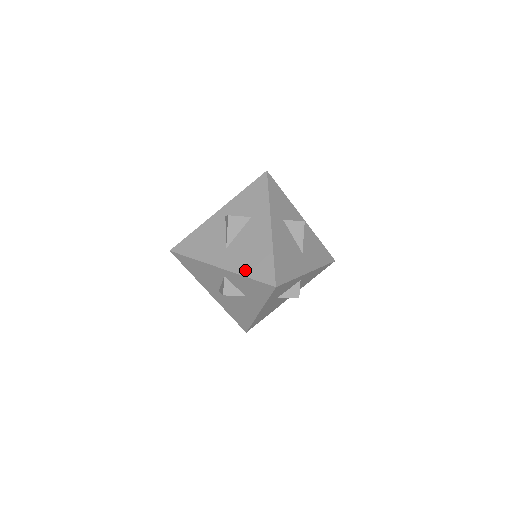
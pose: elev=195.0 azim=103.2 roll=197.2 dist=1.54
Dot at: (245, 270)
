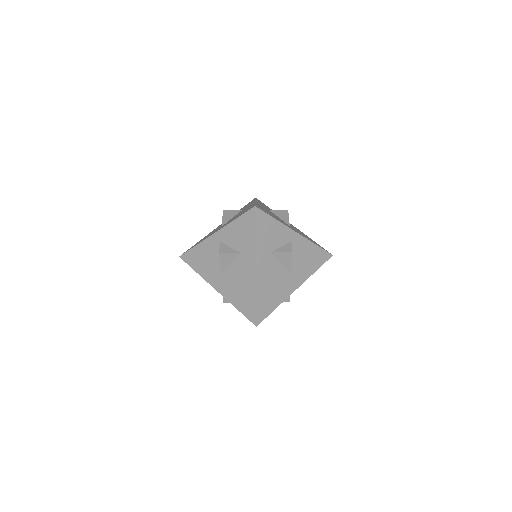
Dot at: occluded
